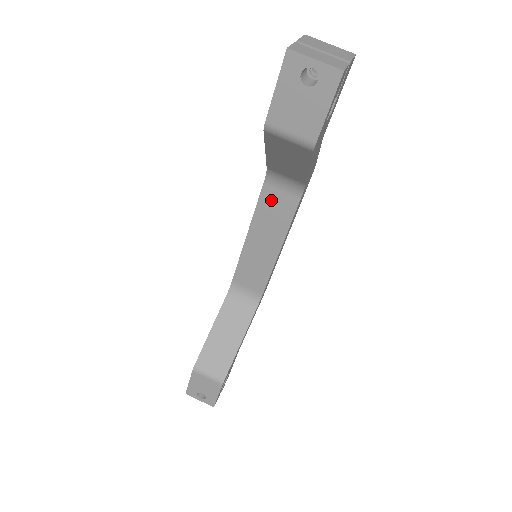
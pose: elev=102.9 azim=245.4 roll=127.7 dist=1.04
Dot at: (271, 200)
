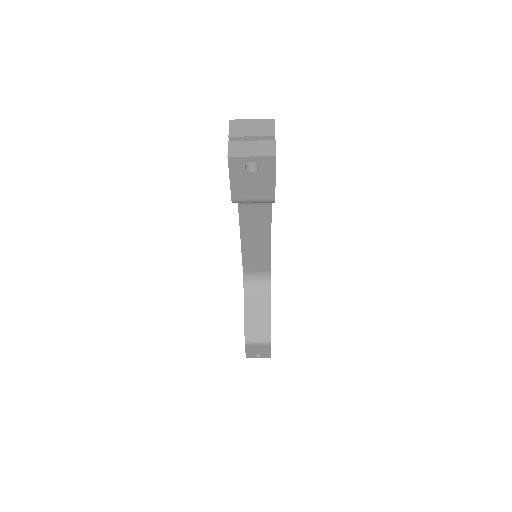
Dot at: (249, 214)
